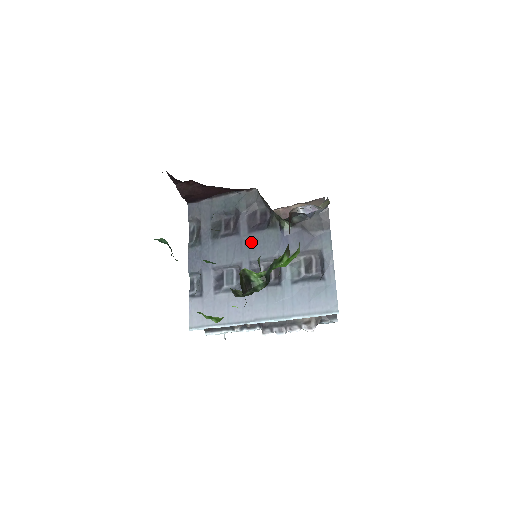
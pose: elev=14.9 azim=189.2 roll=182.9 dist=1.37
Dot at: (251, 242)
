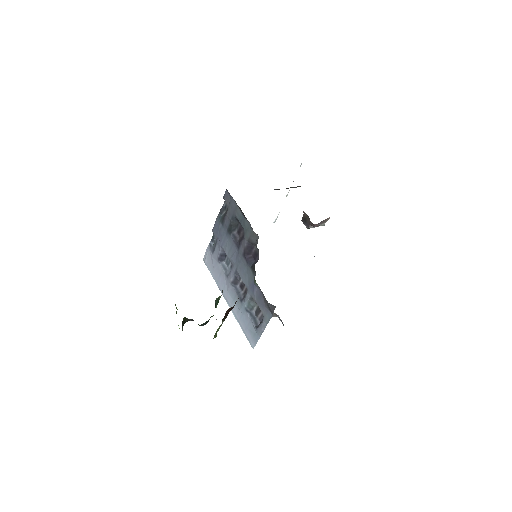
Dot at: (241, 262)
